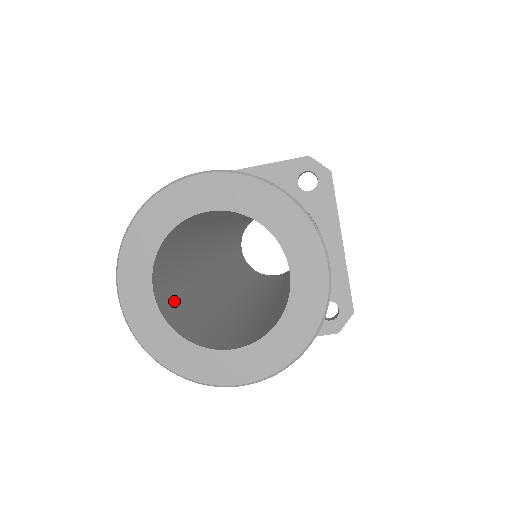
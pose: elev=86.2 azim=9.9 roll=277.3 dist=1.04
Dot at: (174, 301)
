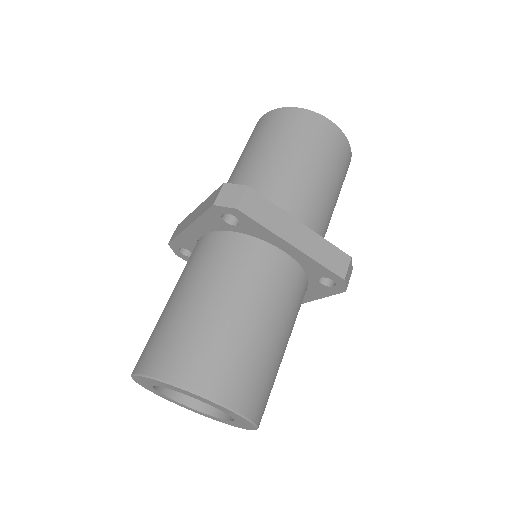
Dot at: occluded
